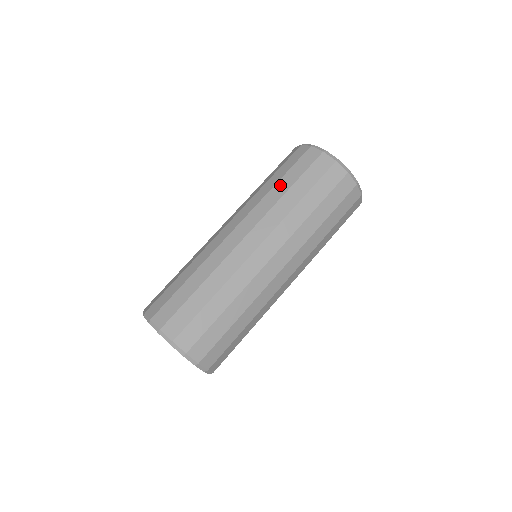
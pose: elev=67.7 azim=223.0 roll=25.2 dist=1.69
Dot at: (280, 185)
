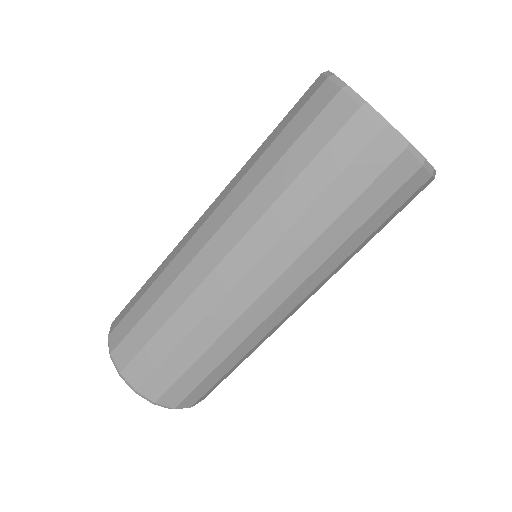
Dot at: (298, 189)
